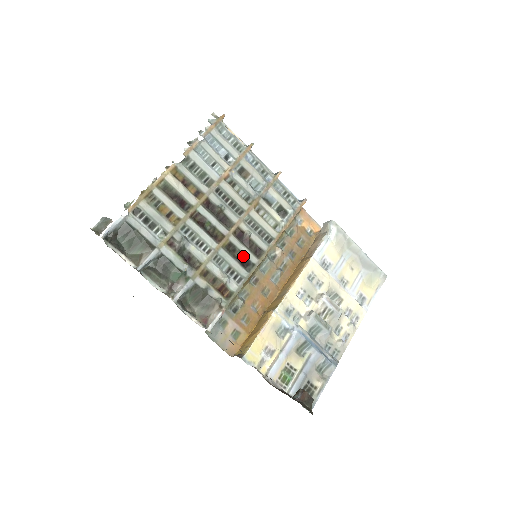
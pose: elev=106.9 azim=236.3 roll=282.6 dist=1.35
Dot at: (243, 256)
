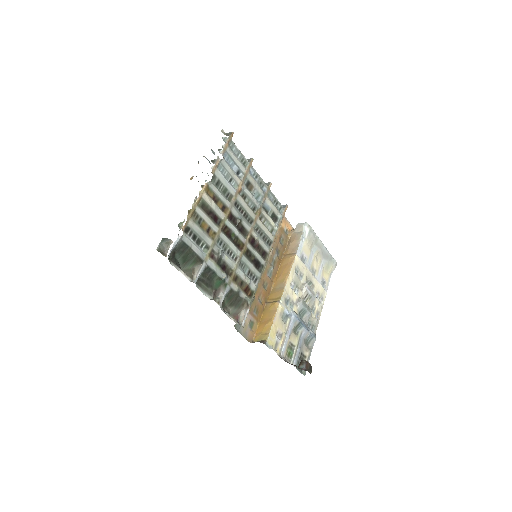
Dot at: (256, 259)
